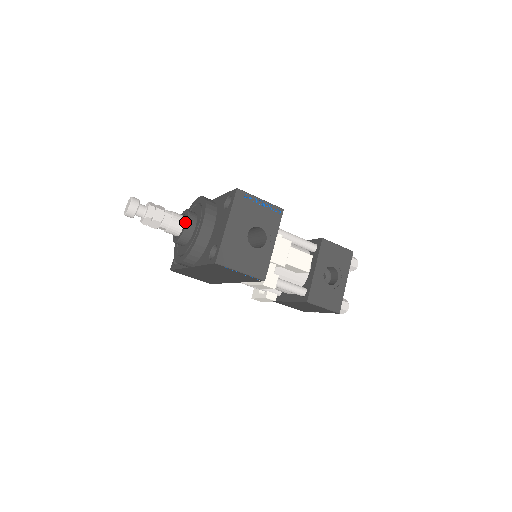
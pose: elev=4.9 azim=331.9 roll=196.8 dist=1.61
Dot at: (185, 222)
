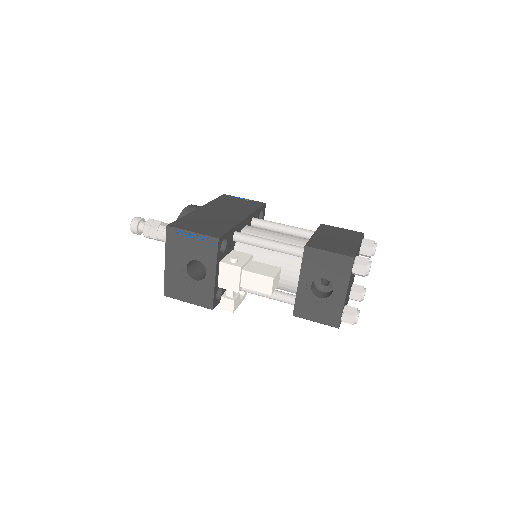
Dot at: occluded
